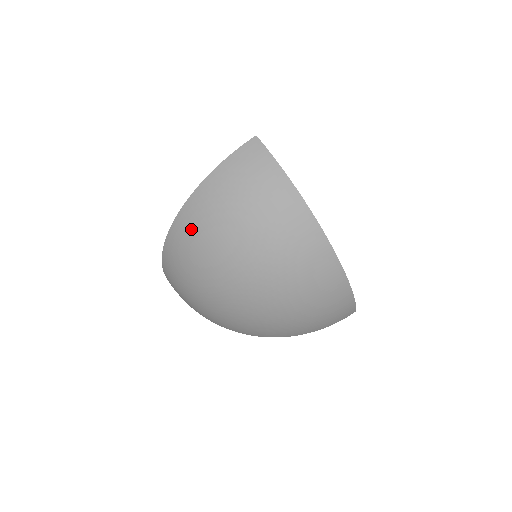
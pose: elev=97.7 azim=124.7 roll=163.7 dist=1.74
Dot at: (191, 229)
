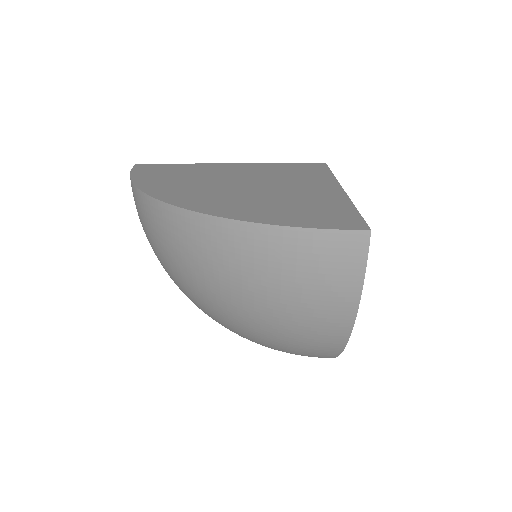
Dot at: (189, 244)
